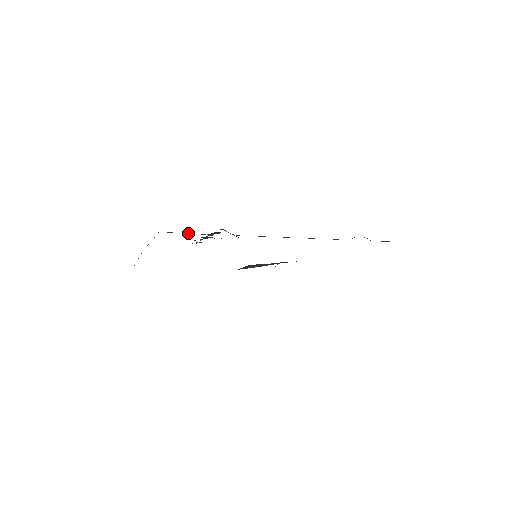
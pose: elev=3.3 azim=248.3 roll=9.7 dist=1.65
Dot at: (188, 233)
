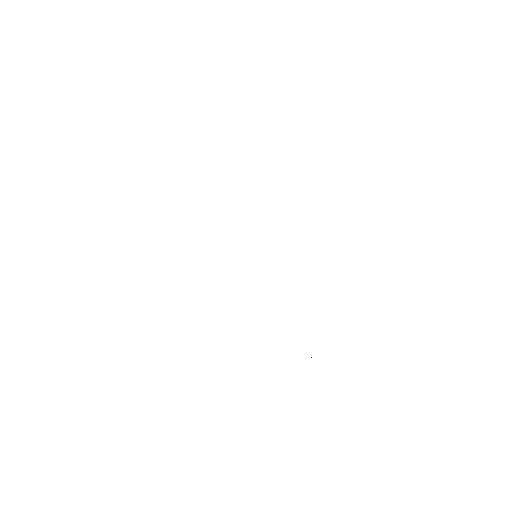
Dot at: occluded
